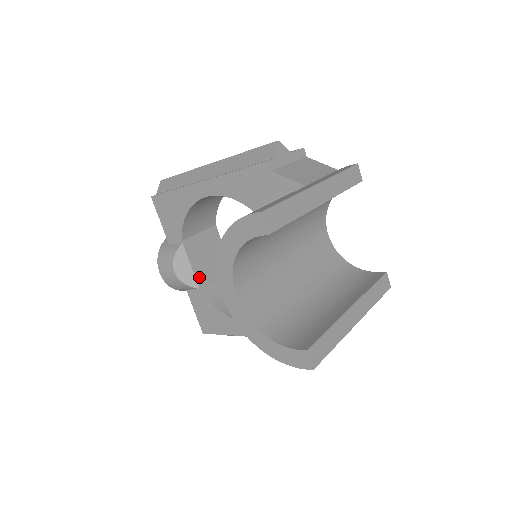
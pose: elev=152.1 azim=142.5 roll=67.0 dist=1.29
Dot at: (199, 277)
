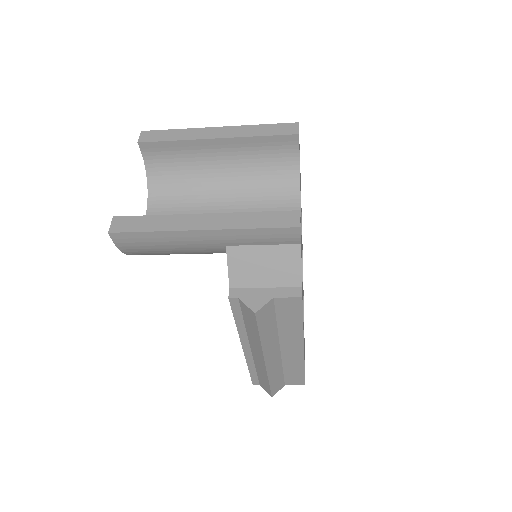
Dot at: occluded
